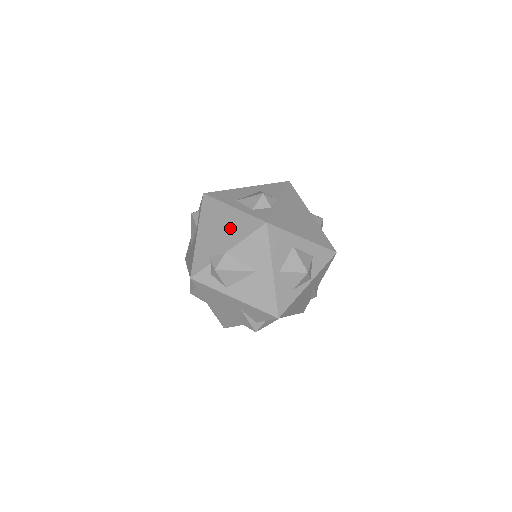
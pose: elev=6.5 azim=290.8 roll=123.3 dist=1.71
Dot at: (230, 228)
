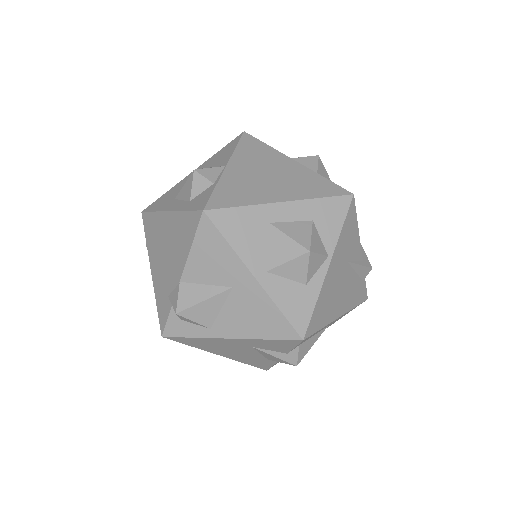
Dot at: (173, 243)
